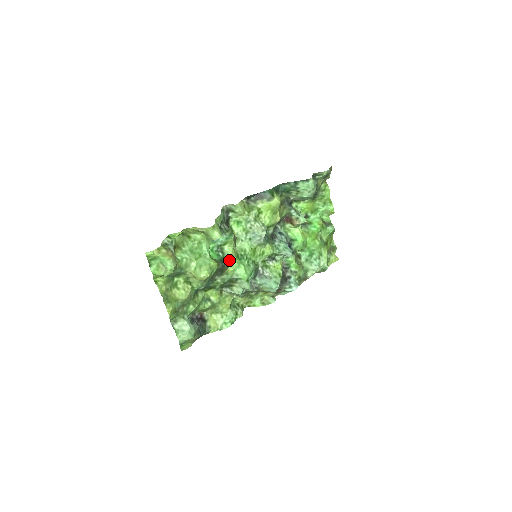
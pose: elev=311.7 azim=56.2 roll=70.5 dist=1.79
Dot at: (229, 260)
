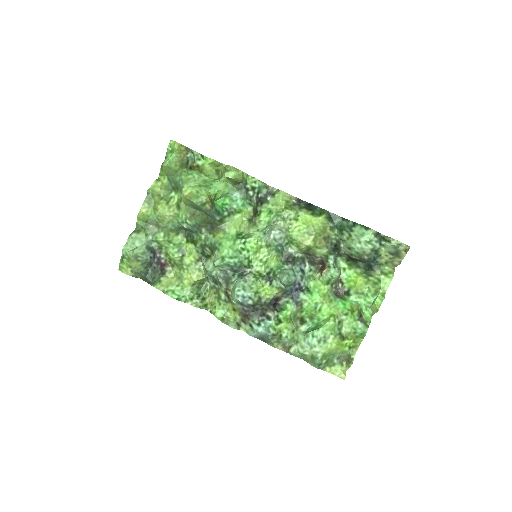
Dot at: (228, 226)
